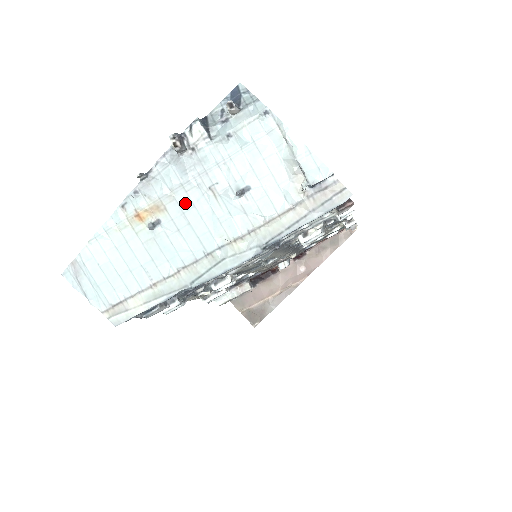
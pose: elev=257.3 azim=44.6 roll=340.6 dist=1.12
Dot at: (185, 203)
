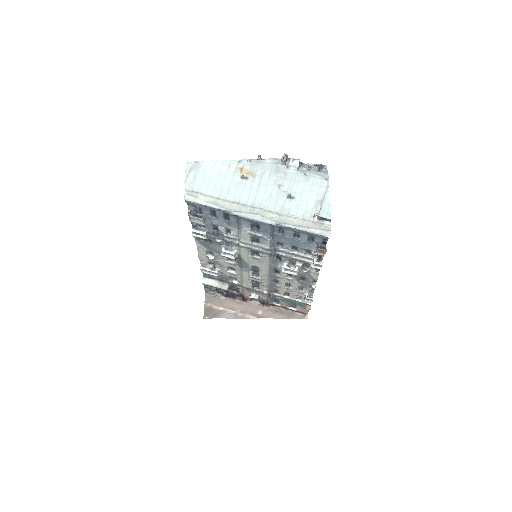
Dot at: (264, 181)
